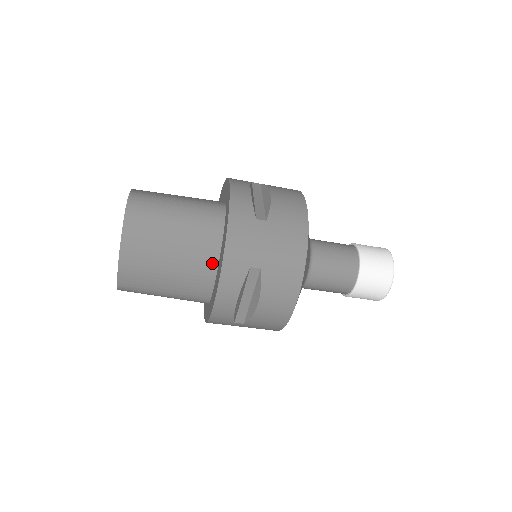
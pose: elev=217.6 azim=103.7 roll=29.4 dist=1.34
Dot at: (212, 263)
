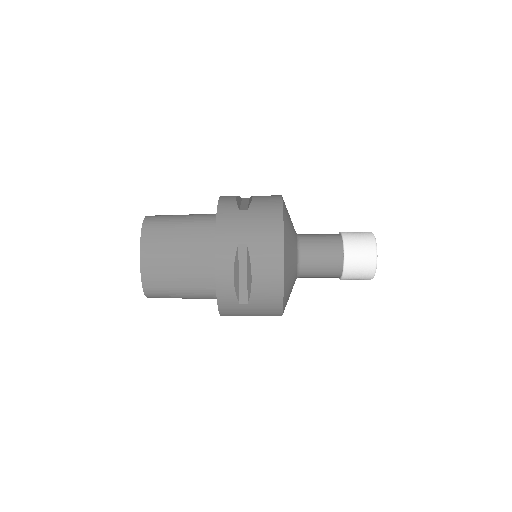
Dot at: (212, 254)
